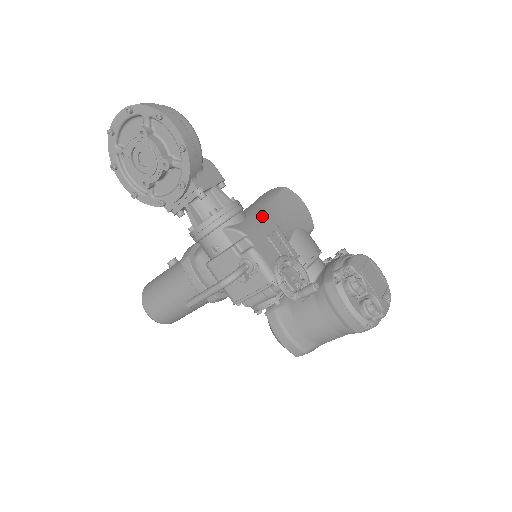
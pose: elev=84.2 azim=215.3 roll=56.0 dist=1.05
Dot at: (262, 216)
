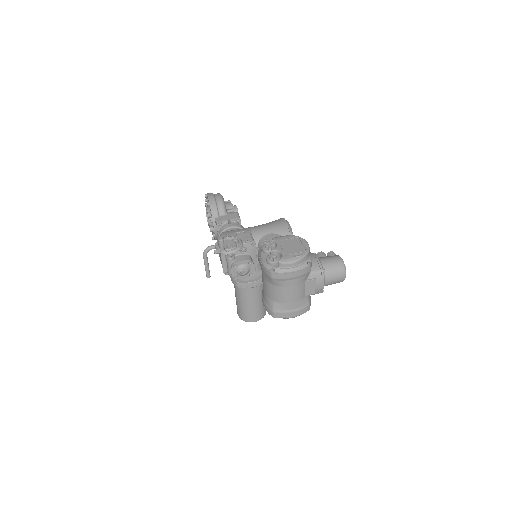
Dot at: (245, 228)
